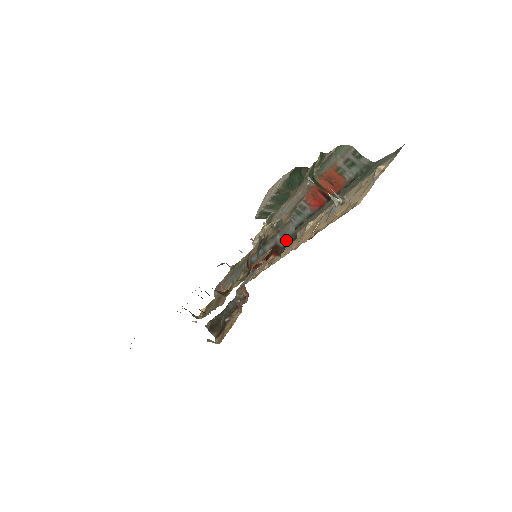
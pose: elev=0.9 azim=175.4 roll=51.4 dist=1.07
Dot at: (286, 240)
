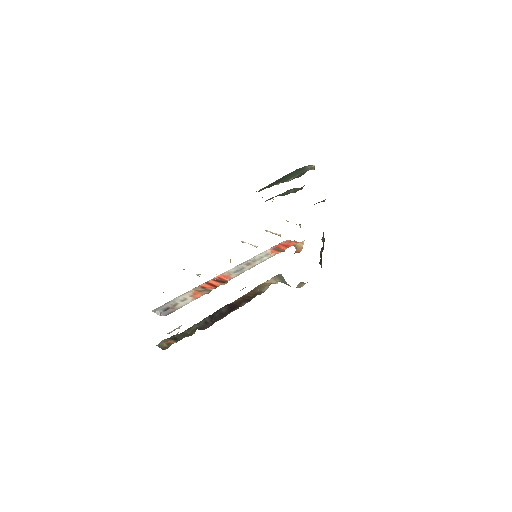
Dot at: occluded
